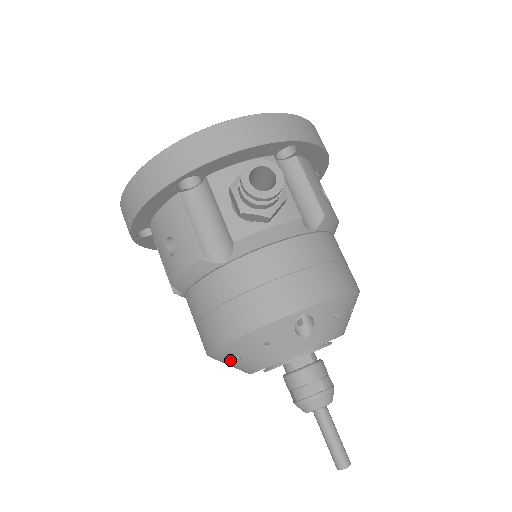
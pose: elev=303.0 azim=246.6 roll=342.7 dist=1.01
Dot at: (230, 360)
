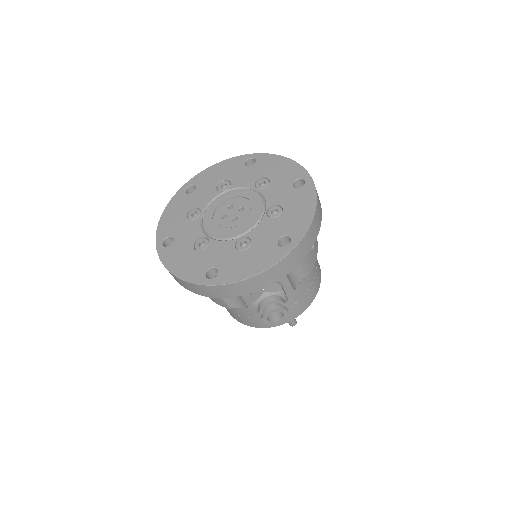
Dot at: occluded
